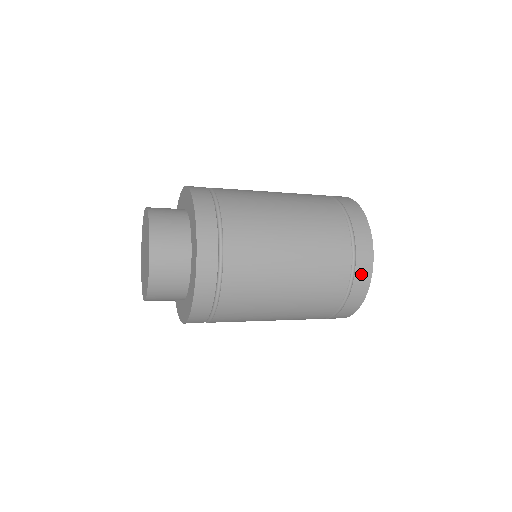
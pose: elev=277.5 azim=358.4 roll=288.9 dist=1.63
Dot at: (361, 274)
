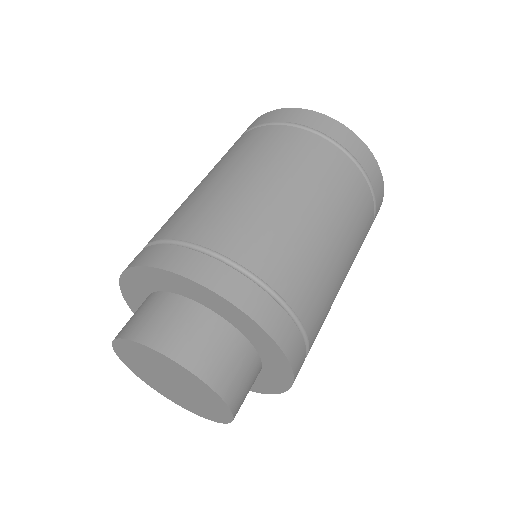
Dot at: (356, 150)
